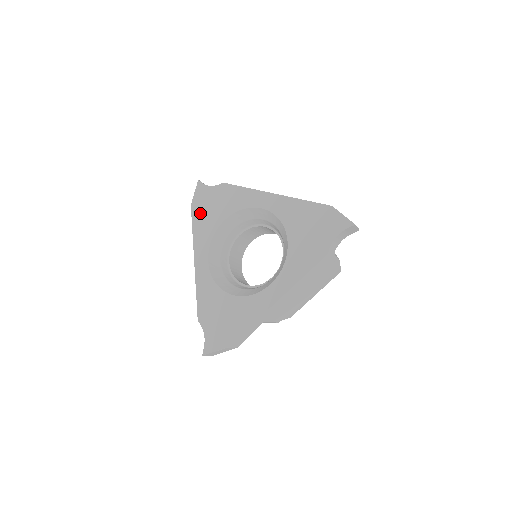
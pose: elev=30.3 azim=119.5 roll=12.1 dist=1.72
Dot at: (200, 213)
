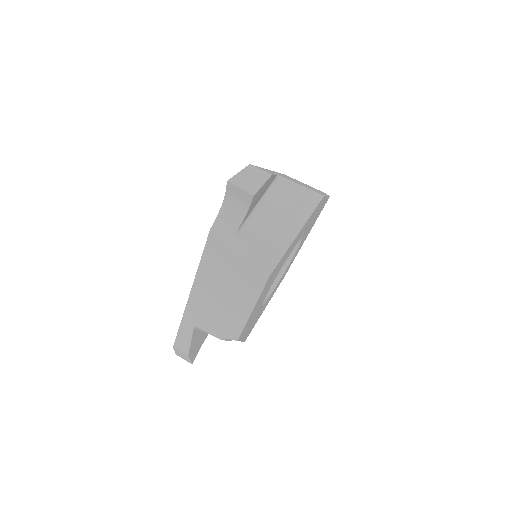
Dot at: occluded
